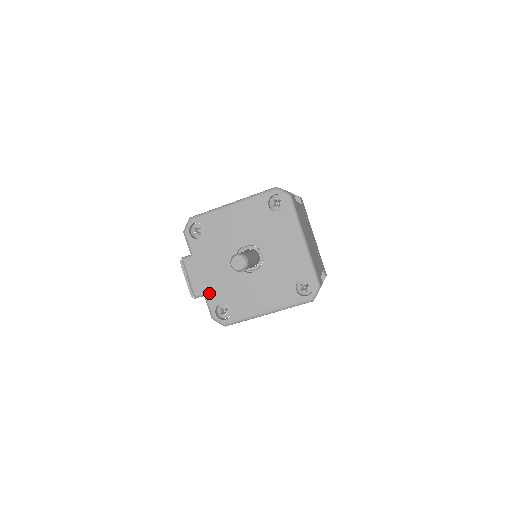
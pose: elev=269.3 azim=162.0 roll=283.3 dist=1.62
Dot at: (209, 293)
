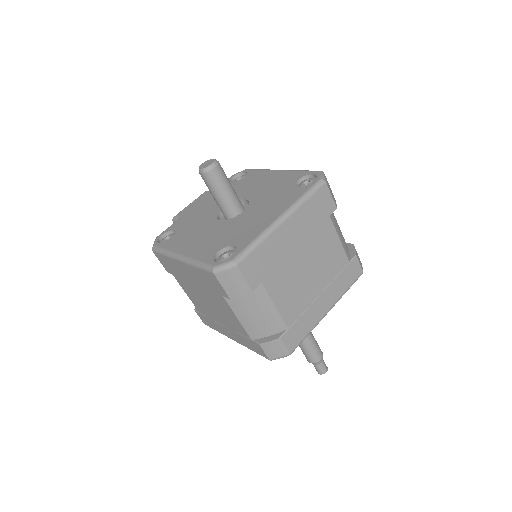
Dot at: (182, 219)
